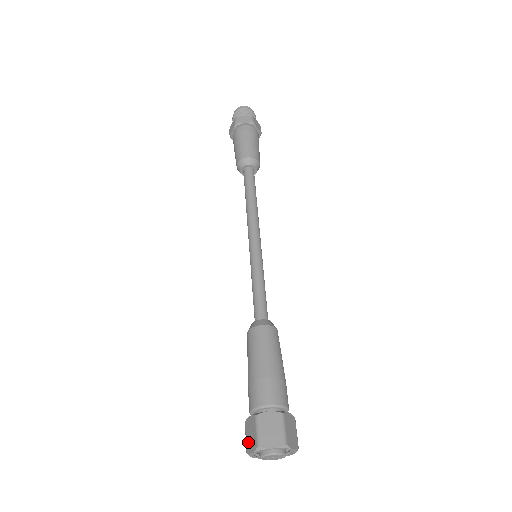
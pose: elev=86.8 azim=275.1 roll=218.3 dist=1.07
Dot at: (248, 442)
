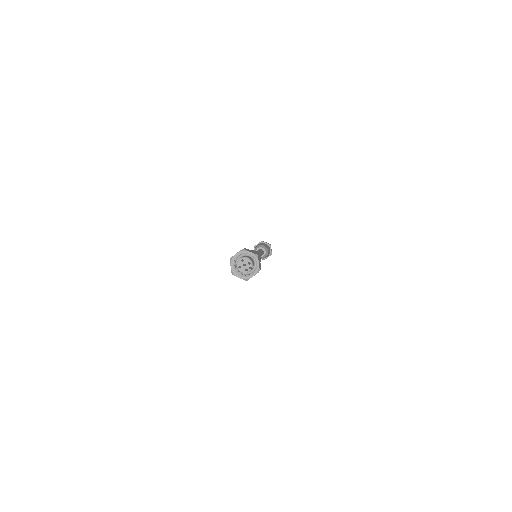
Dot at: occluded
